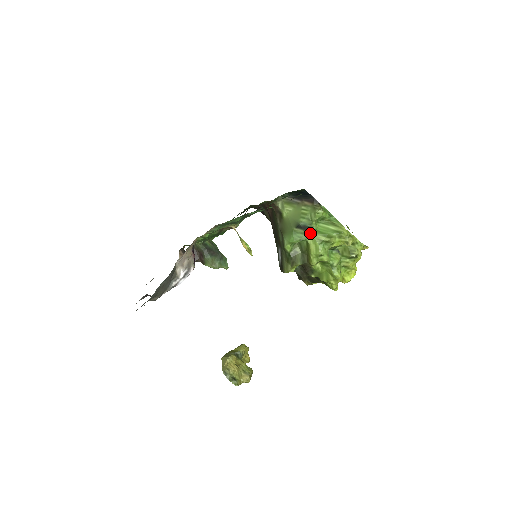
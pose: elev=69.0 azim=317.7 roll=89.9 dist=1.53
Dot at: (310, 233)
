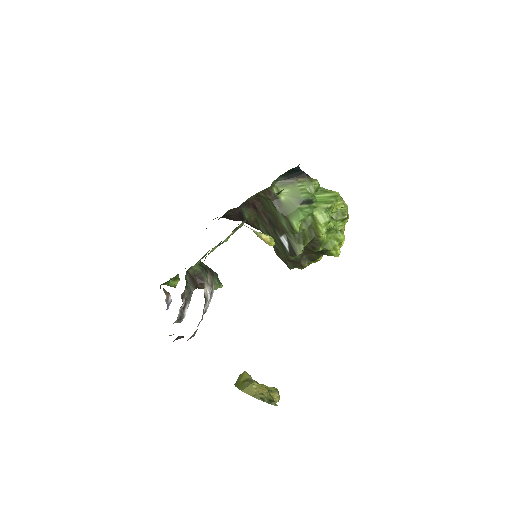
Dot at: (314, 205)
